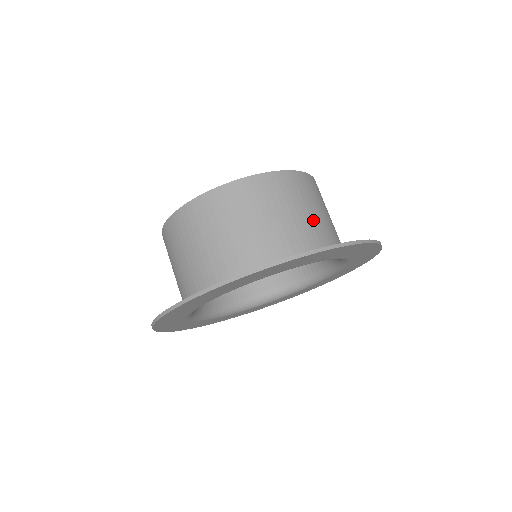
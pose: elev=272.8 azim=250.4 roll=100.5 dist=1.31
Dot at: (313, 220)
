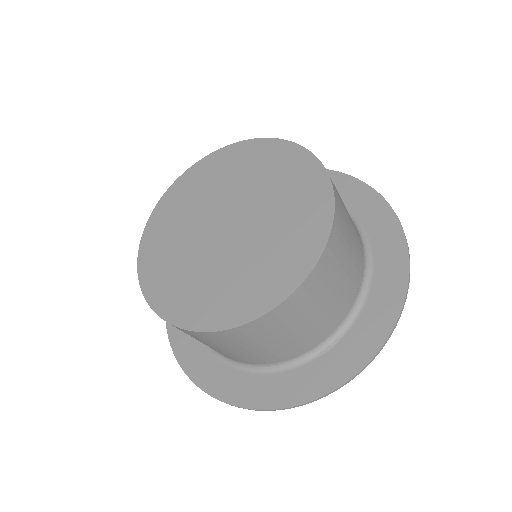
Dot at: (346, 282)
